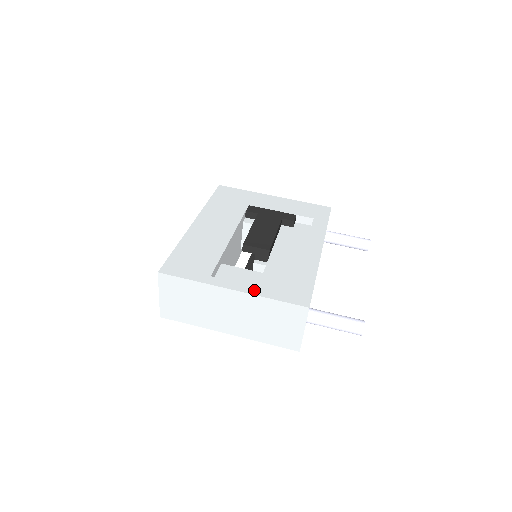
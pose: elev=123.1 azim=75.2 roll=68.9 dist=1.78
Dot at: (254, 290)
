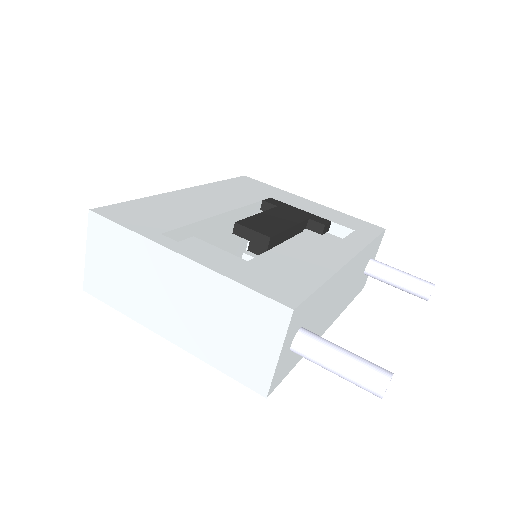
Dot at: (215, 264)
